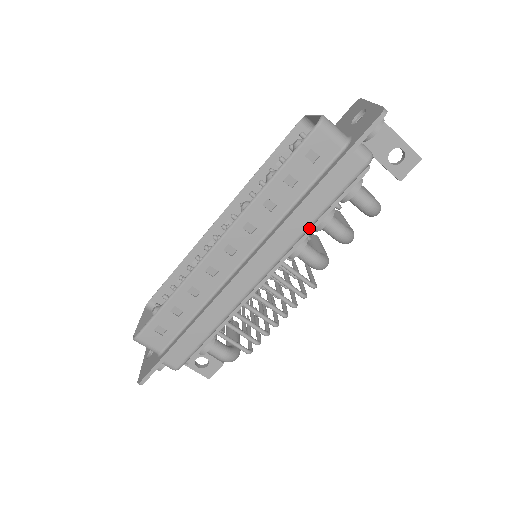
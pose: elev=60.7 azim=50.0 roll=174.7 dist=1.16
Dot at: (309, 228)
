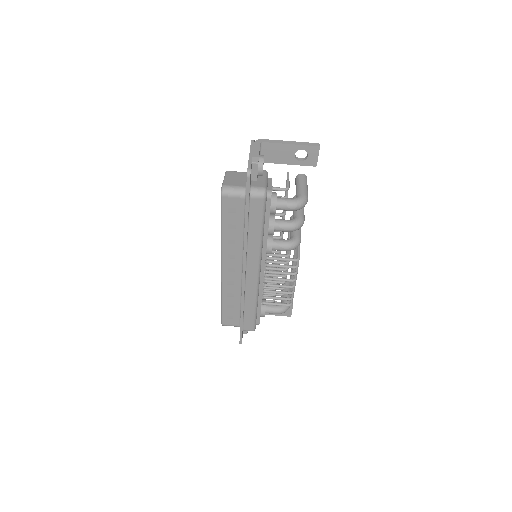
Dot at: (261, 242)
